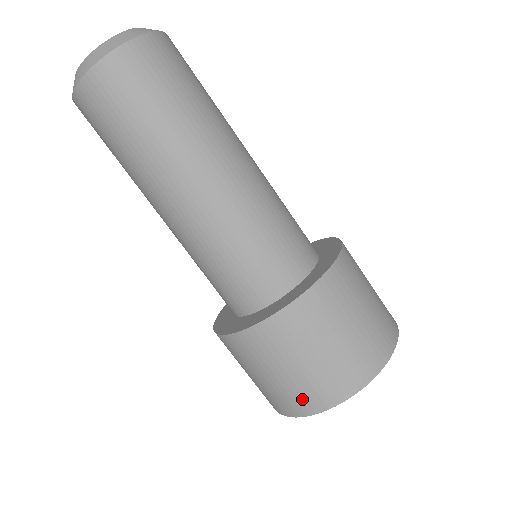
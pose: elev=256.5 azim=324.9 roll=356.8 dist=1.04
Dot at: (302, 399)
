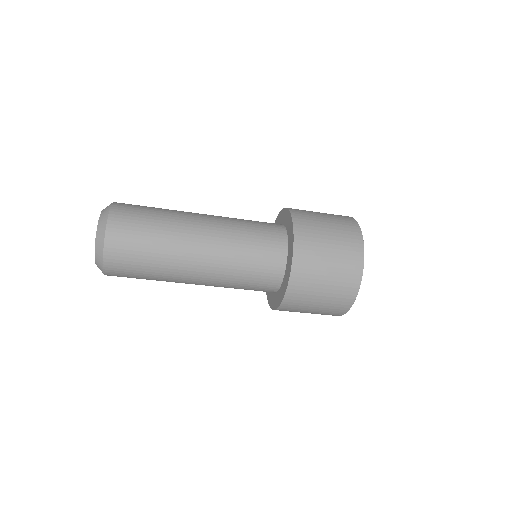
Dot at: (337, 308)
